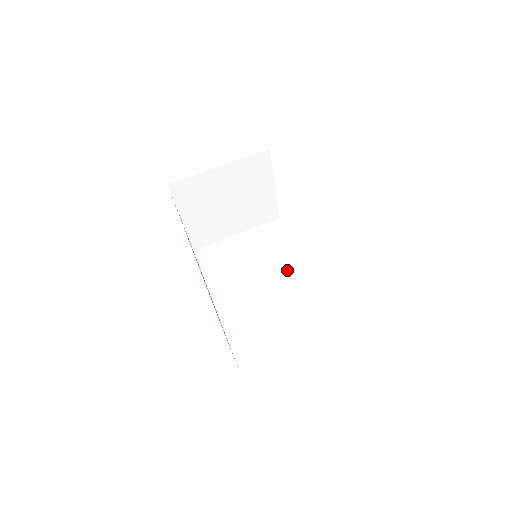
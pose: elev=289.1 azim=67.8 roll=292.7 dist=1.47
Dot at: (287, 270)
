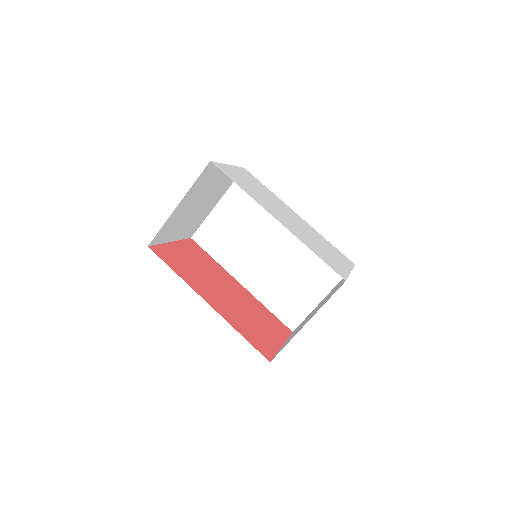
Dot at: (280, 226)
